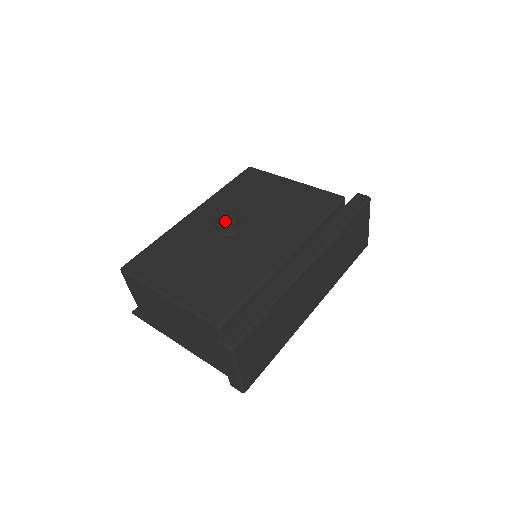
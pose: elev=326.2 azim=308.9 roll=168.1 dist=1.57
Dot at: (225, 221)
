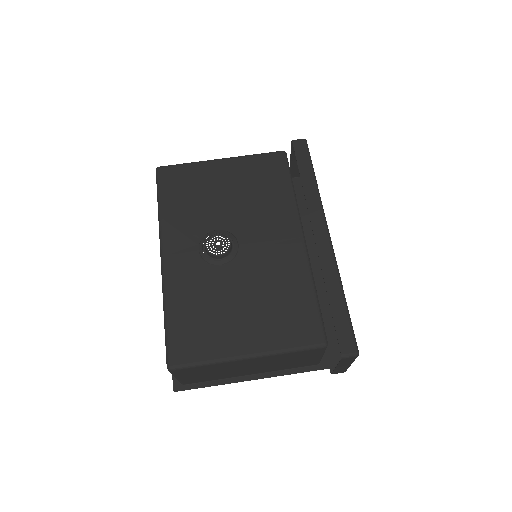
Dot at: (220, 246)
